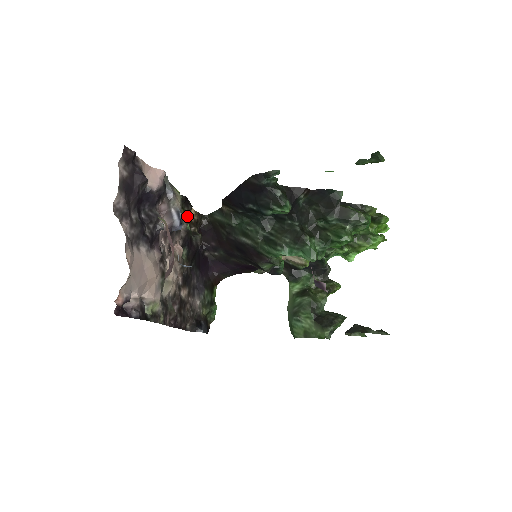
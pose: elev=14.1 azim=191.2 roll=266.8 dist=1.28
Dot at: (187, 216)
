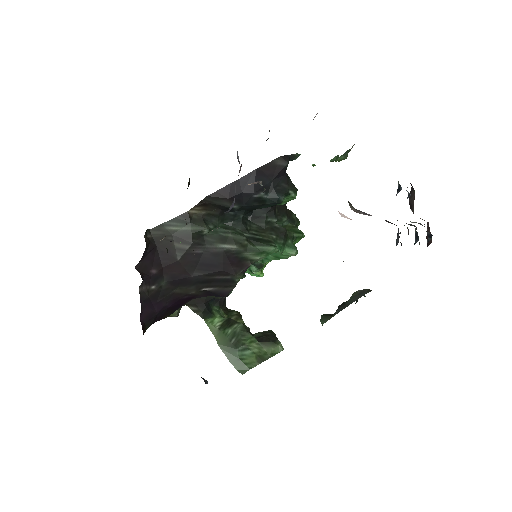
Dot at: occluded
